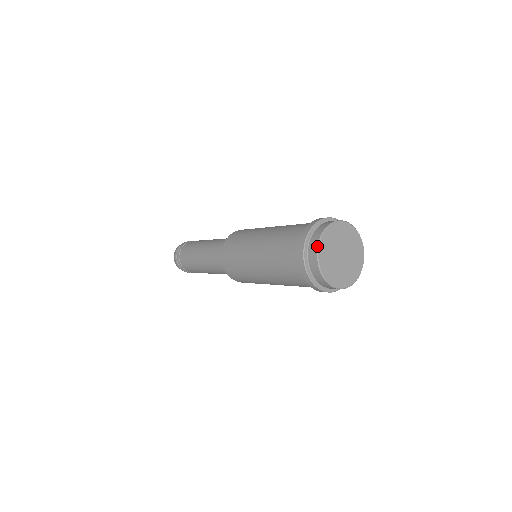
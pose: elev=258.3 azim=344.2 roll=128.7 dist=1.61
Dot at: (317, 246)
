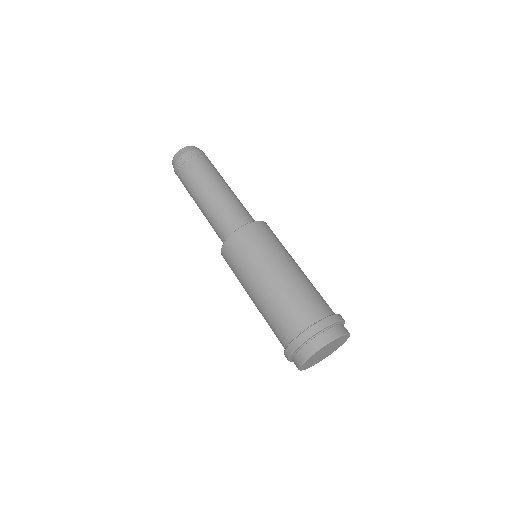
Dot at: (300, 365)
